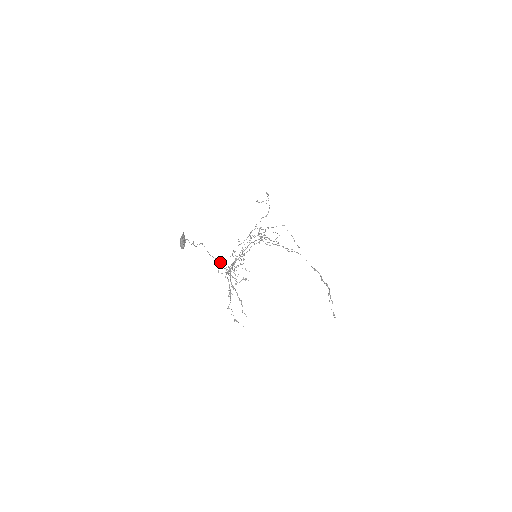
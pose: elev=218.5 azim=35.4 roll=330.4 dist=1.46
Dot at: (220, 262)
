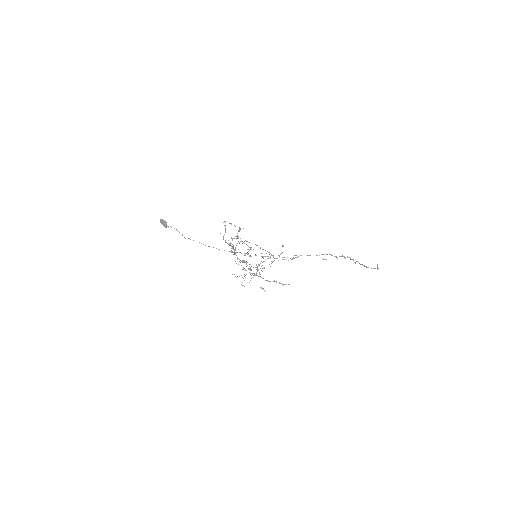
Dot at: occluded
